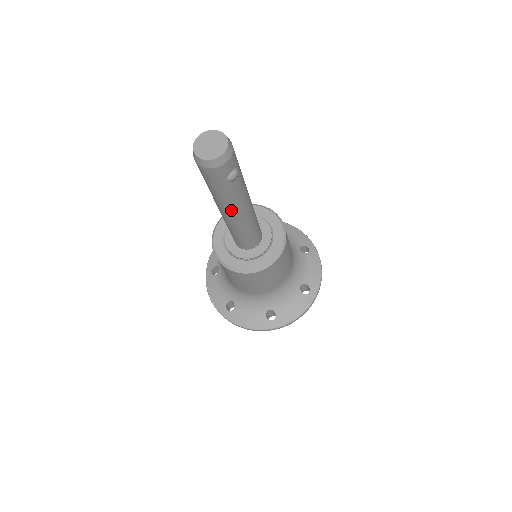
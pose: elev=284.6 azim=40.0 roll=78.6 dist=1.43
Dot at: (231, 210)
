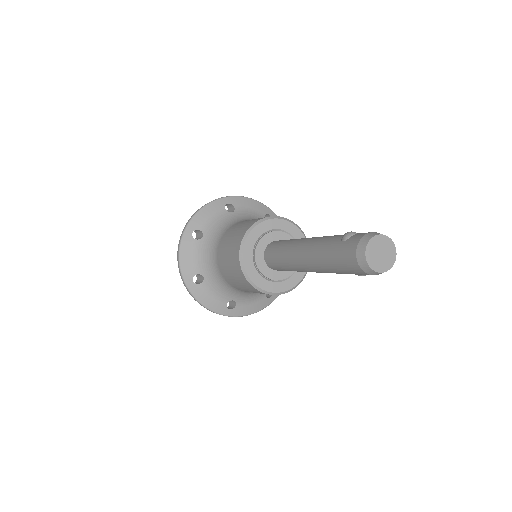
Dot at: (318, 271)
